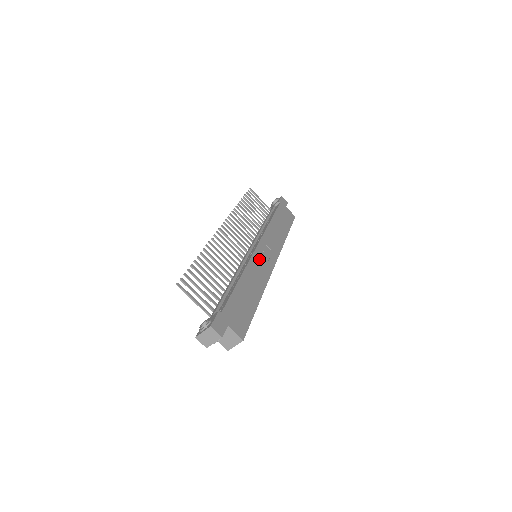
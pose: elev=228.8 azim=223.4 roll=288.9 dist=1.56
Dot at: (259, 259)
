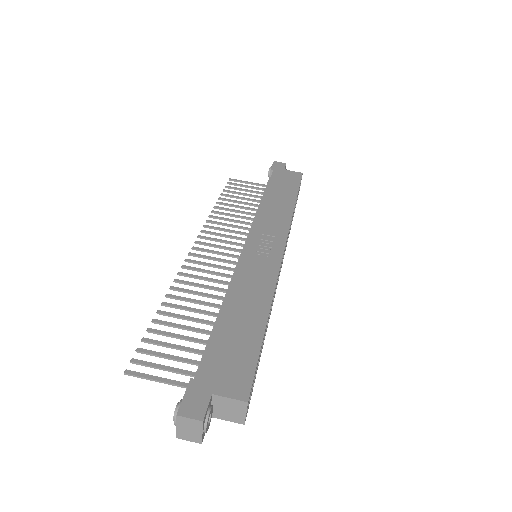
Dot at: (253, 259)
